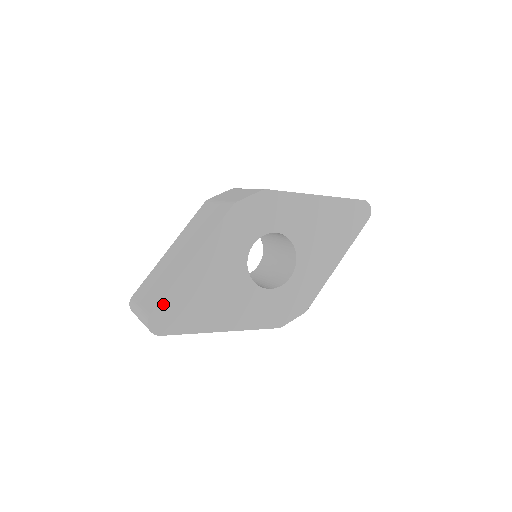
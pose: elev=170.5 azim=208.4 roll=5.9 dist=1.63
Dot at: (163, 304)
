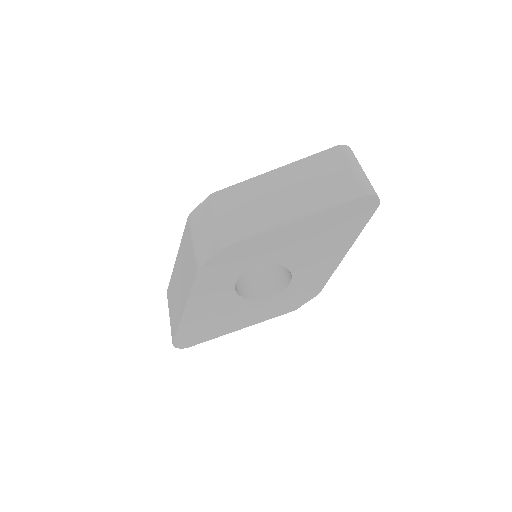
Dot at: (178, 336)
